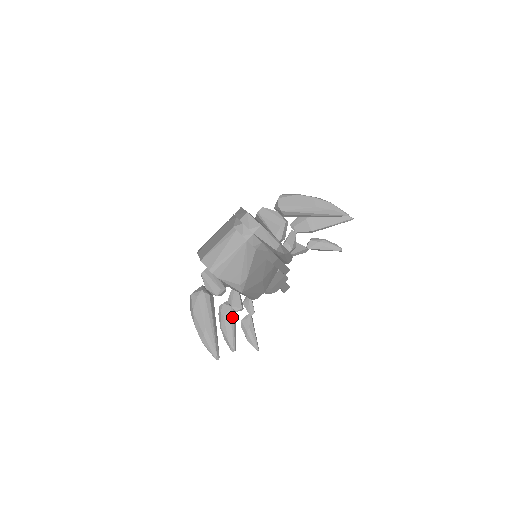
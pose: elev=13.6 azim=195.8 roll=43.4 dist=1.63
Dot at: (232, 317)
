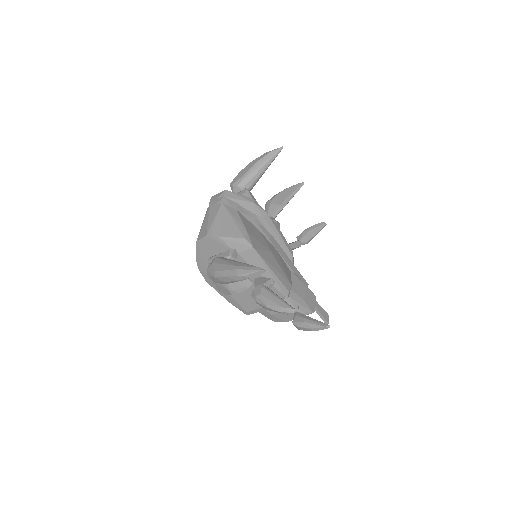
Dot at: (268, 290)
